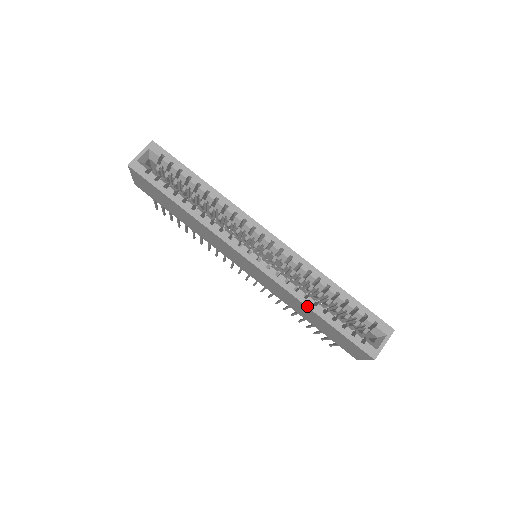
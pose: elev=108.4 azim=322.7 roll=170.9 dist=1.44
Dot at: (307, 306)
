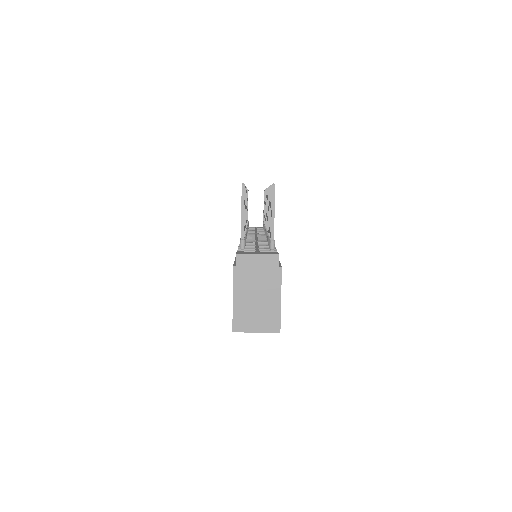
Dot at: occluded
